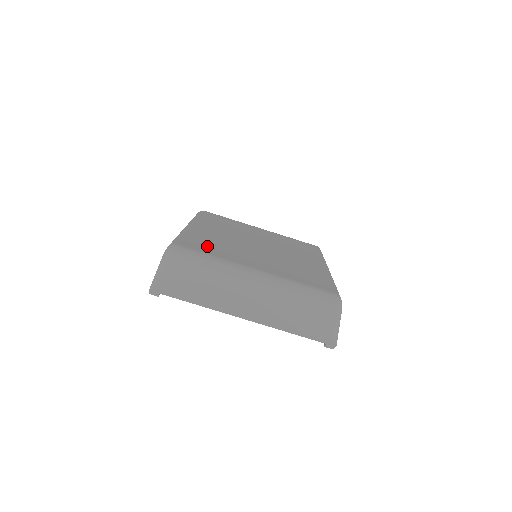
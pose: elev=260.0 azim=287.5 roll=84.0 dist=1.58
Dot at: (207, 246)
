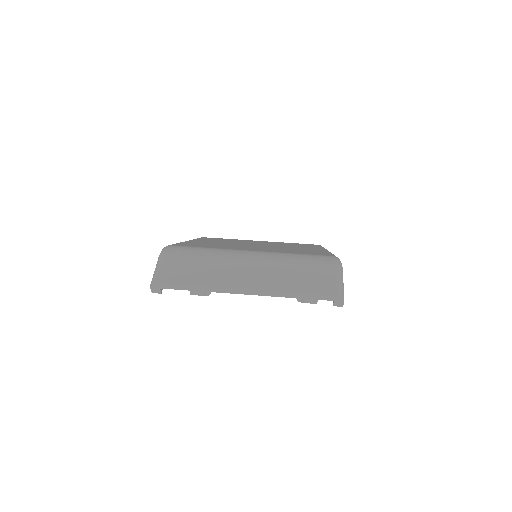
Dot at: (202, 245)
